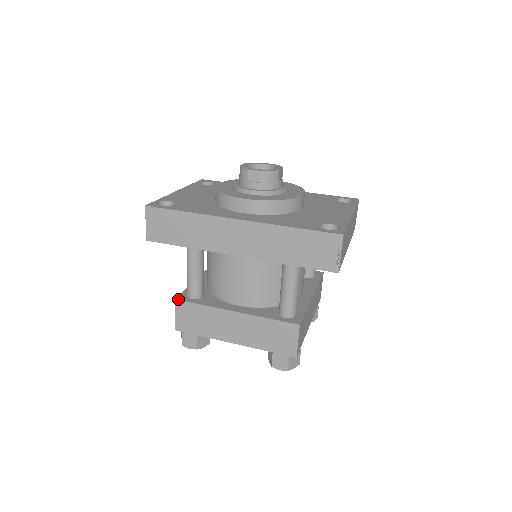
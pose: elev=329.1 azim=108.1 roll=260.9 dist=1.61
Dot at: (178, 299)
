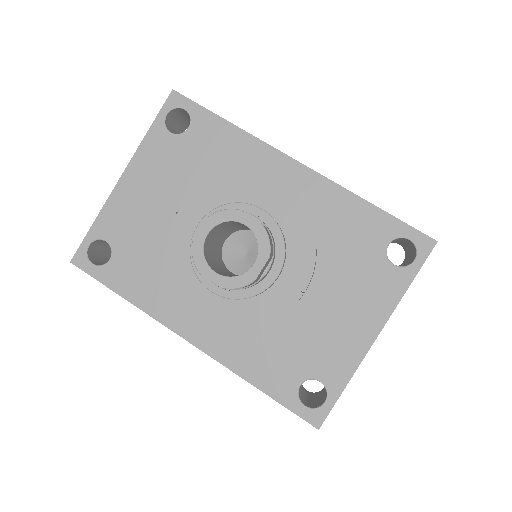
Dot at: occluded
